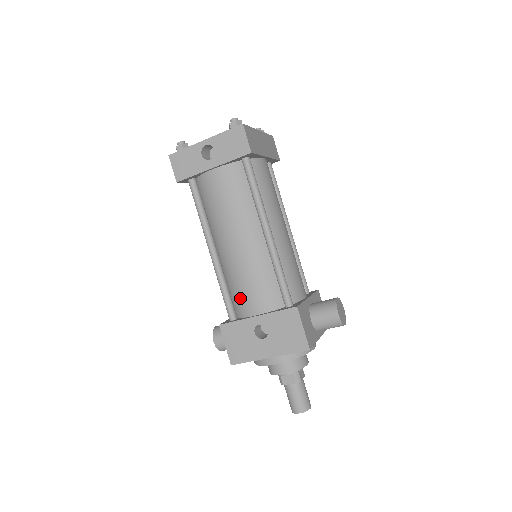
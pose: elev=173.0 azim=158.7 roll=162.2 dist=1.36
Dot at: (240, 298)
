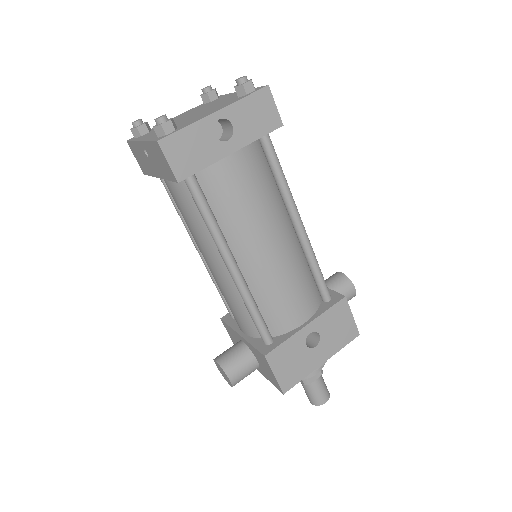
Dot at: (280, 313)
